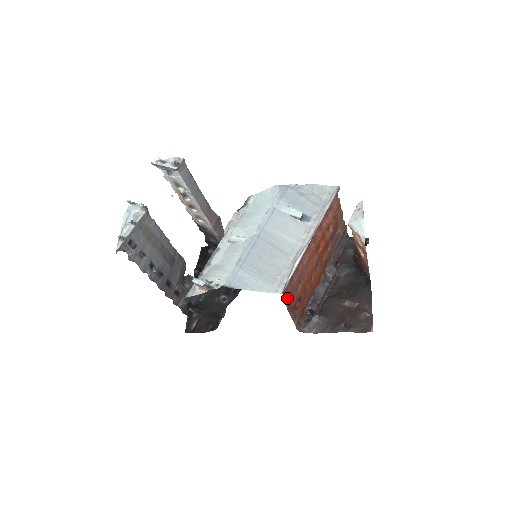
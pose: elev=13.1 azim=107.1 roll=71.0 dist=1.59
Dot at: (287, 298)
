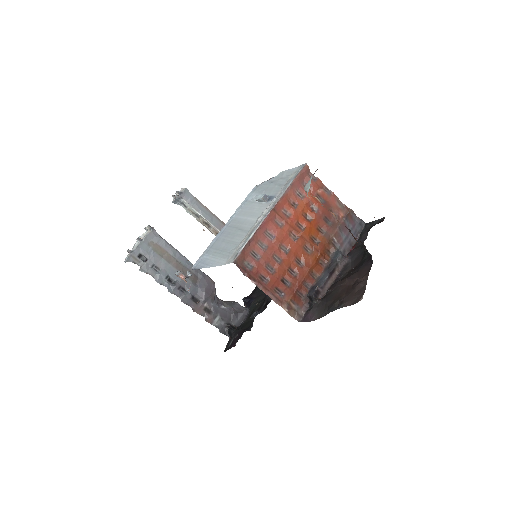
Dot at: (250, 272)
